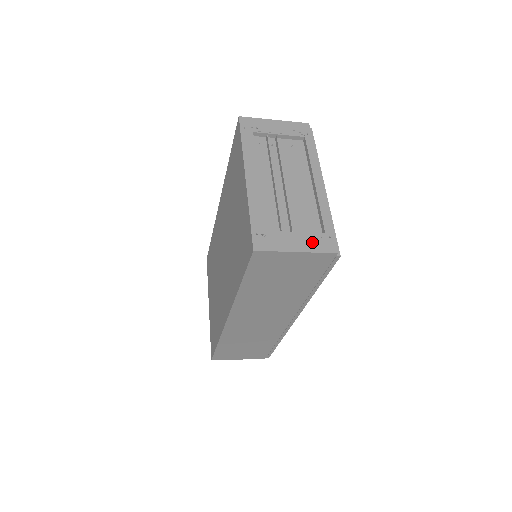
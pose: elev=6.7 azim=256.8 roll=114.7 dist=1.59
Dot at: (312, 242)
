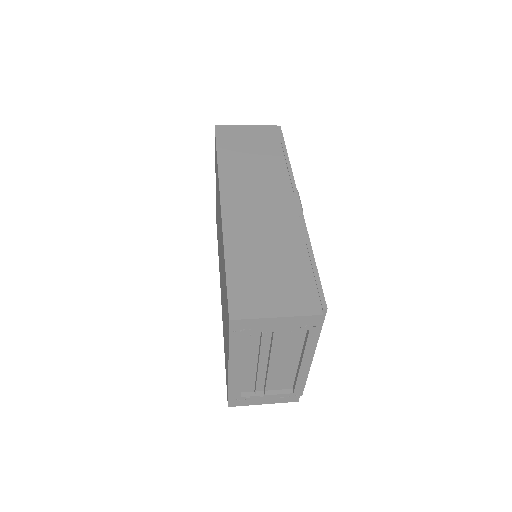
Dot at: (279, 399)
